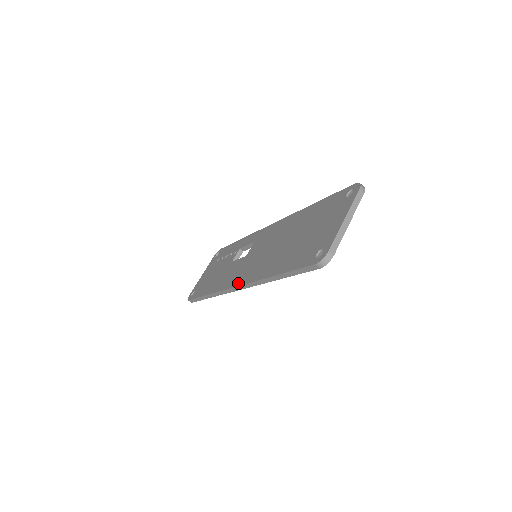
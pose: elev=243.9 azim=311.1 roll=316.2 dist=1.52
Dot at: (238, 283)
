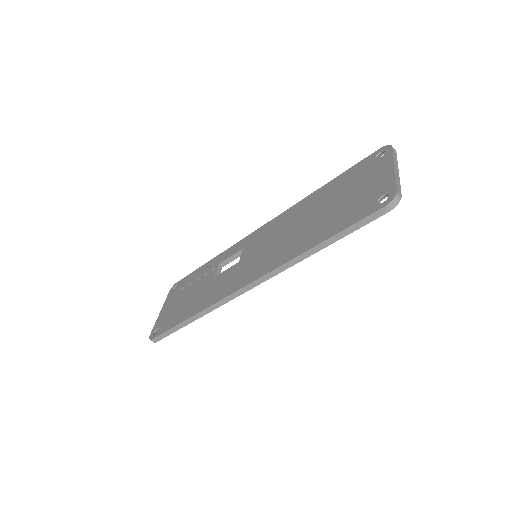
Dot at: (249, 281)
